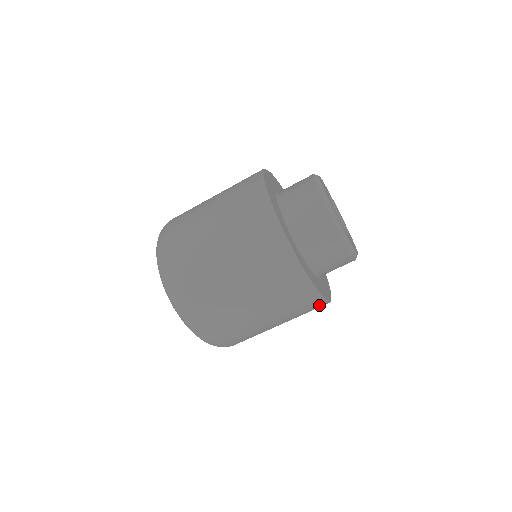
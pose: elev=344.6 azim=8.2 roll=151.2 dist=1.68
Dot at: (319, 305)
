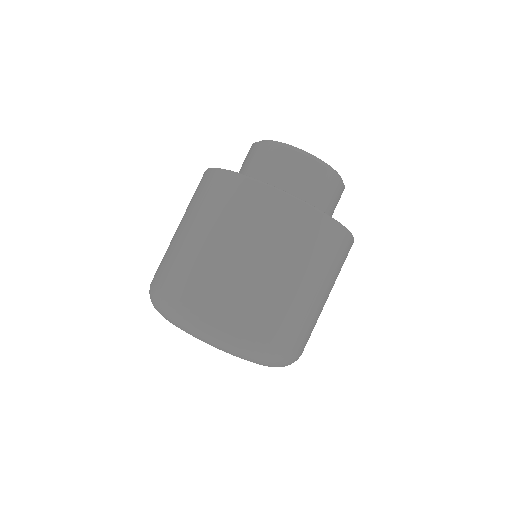
Dot at: (343, 239)
